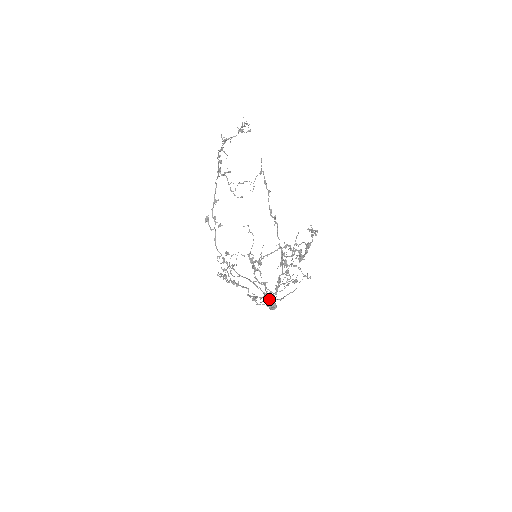
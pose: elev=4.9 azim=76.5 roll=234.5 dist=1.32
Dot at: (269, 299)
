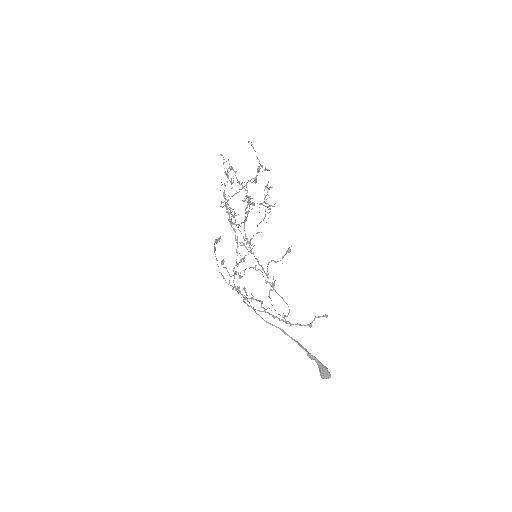
Dot at: (314, 358)
